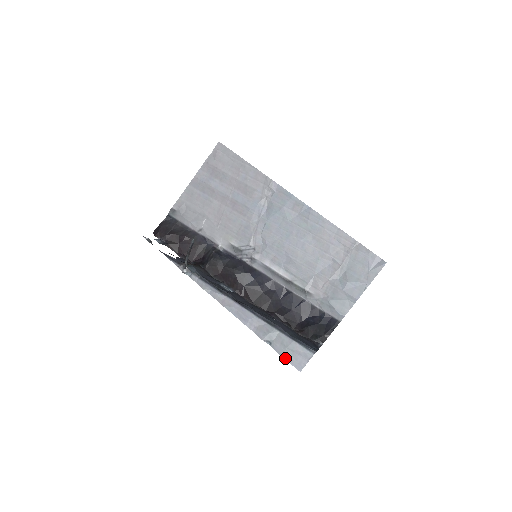
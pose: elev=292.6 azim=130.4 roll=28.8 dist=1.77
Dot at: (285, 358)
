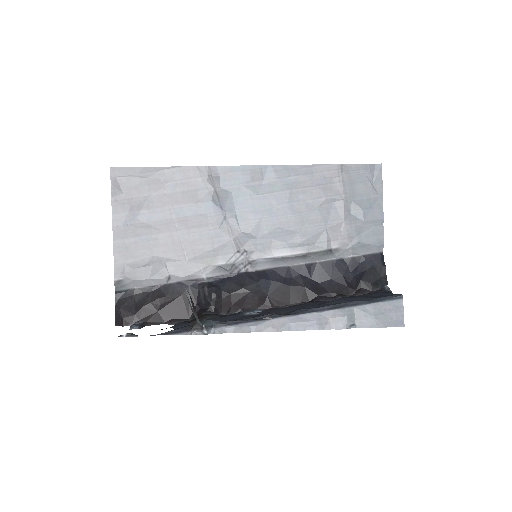
Dot at: (381, 326)
